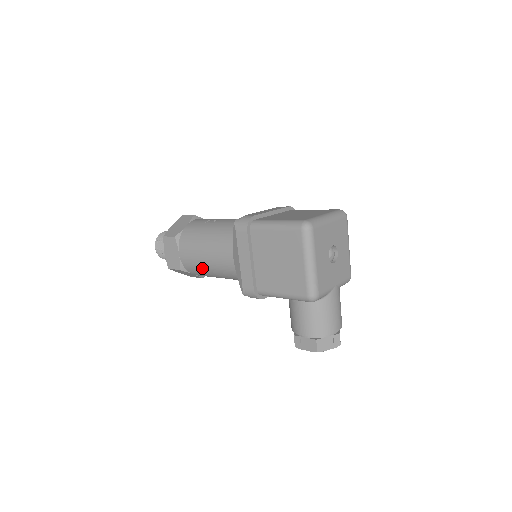
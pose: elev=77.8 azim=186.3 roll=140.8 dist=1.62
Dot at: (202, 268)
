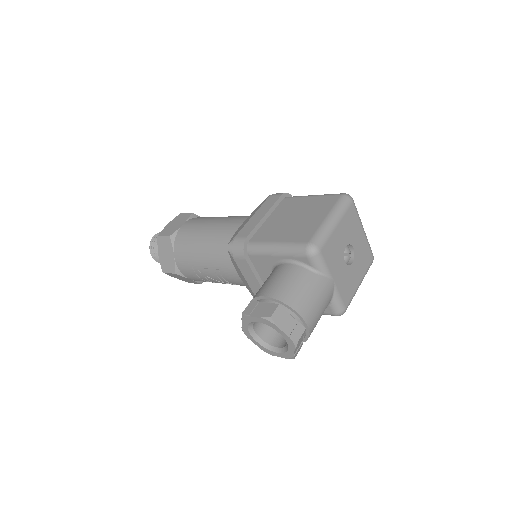
Dot at: (196, 237)
